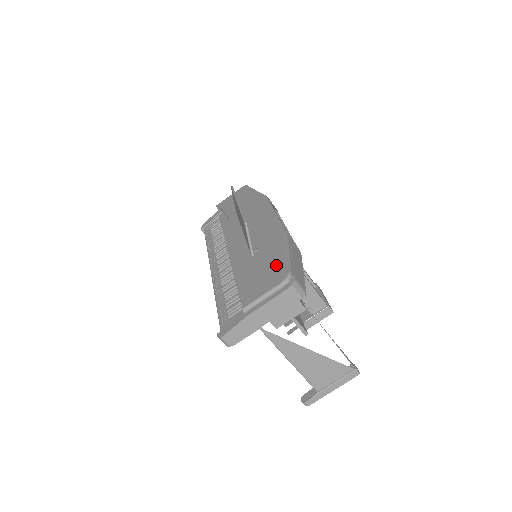
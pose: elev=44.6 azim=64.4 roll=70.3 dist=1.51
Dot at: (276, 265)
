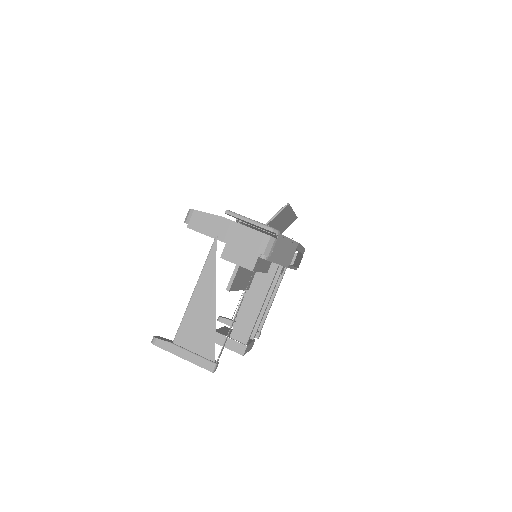
Dot at: occluded
